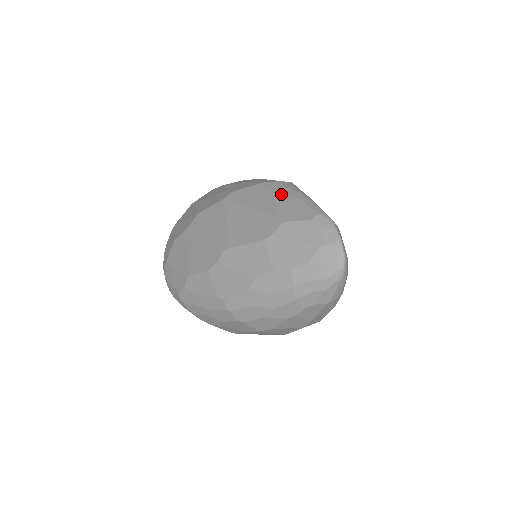
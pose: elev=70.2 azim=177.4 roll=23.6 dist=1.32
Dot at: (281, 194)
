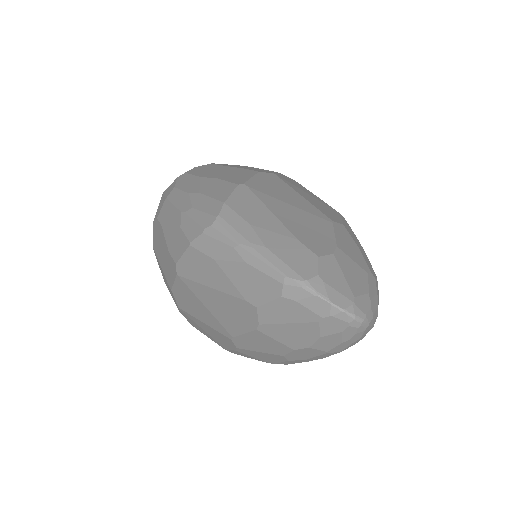
Dot at: (223, 260)
